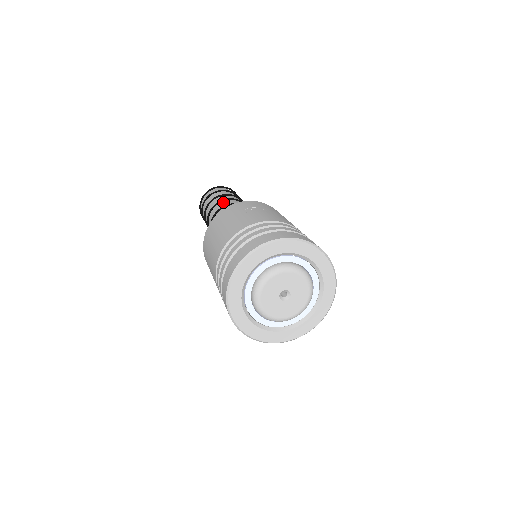
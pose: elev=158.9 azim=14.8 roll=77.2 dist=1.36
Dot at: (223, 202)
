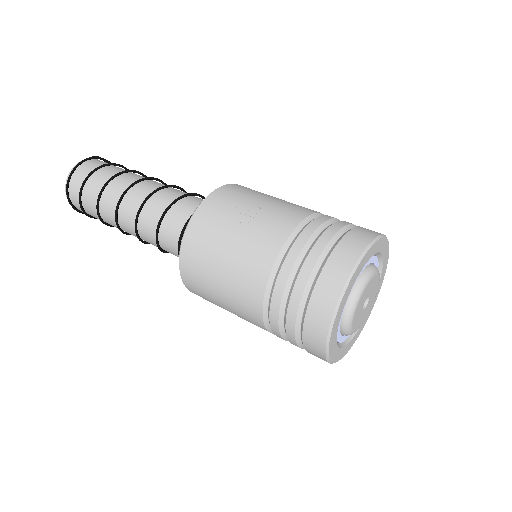
Dot at: (128, 193)
